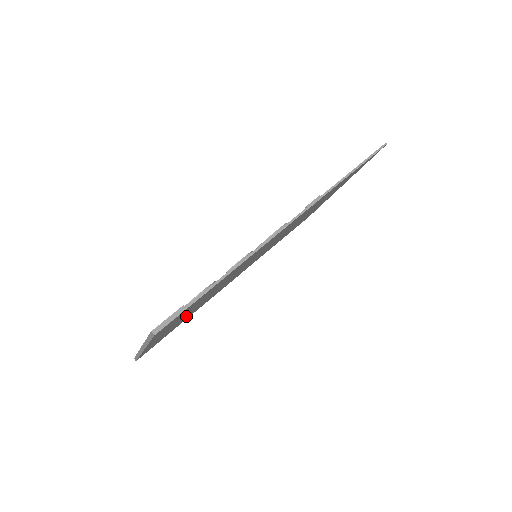
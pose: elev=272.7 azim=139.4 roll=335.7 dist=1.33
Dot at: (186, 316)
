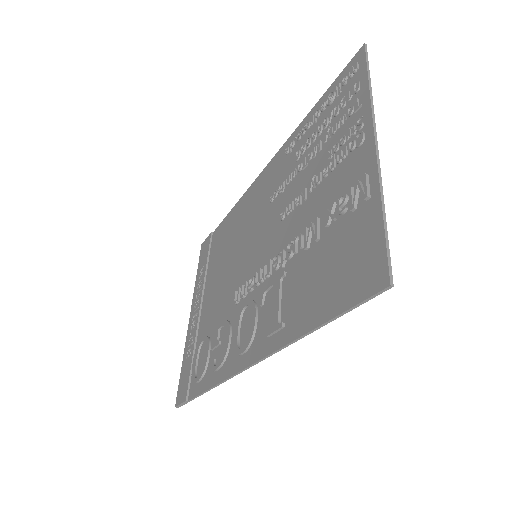
Dot at: (216, 274)
